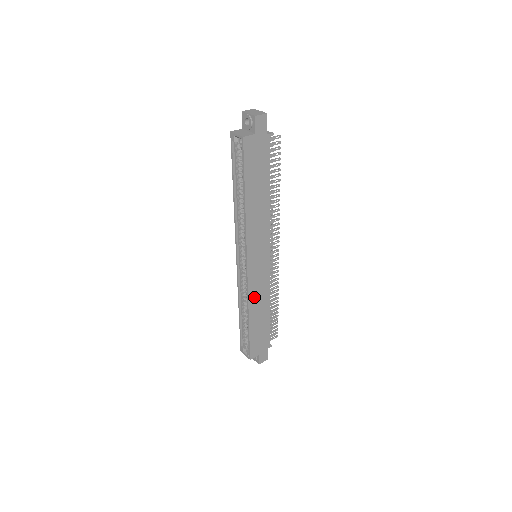
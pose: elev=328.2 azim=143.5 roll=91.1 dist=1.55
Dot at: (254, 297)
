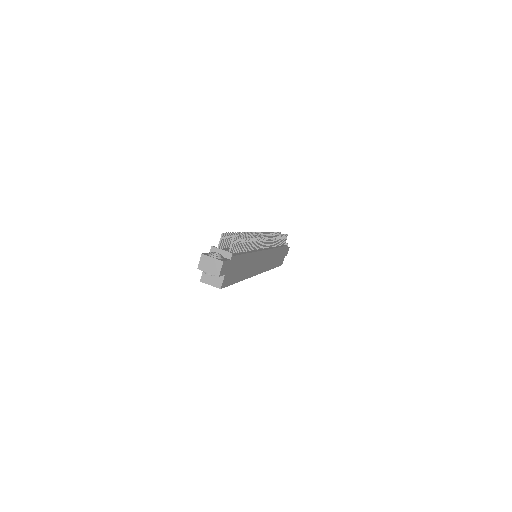
Dot at: (269, 264)
